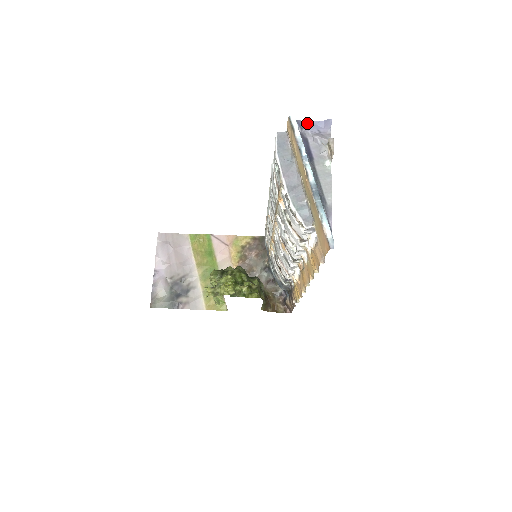
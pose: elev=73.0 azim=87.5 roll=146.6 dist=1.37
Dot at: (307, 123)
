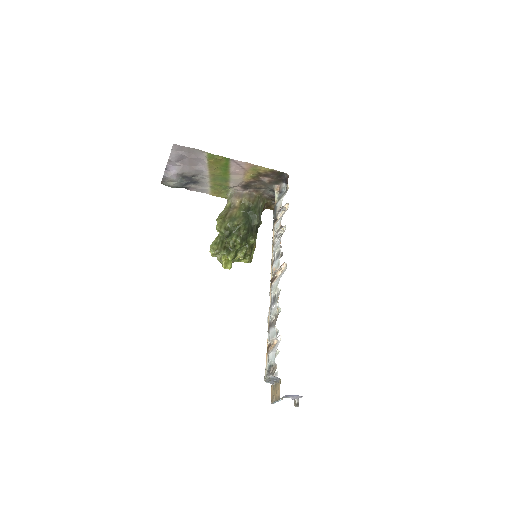
Dot at: (292, 395)
